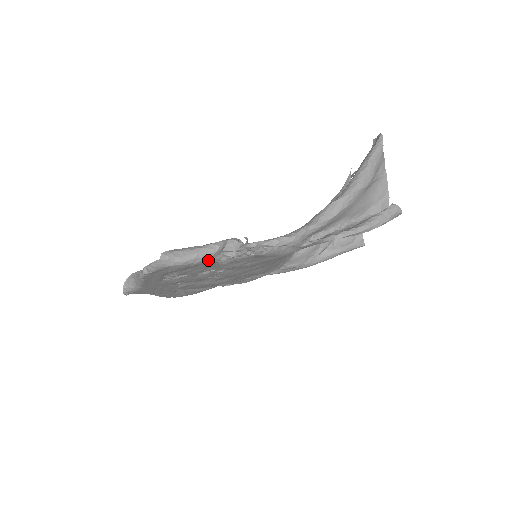
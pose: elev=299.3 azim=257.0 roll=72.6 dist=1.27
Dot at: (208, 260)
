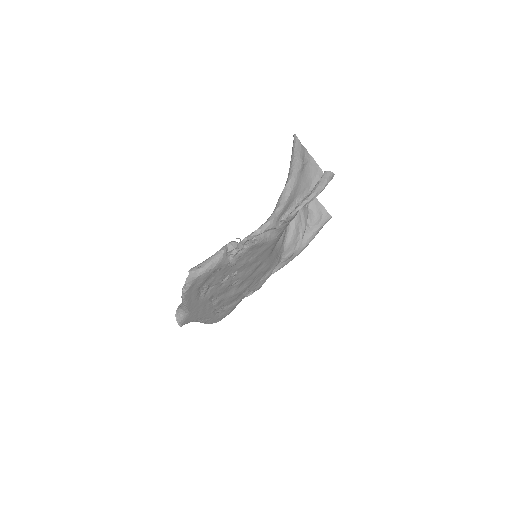
Dot at: (221, 263)
